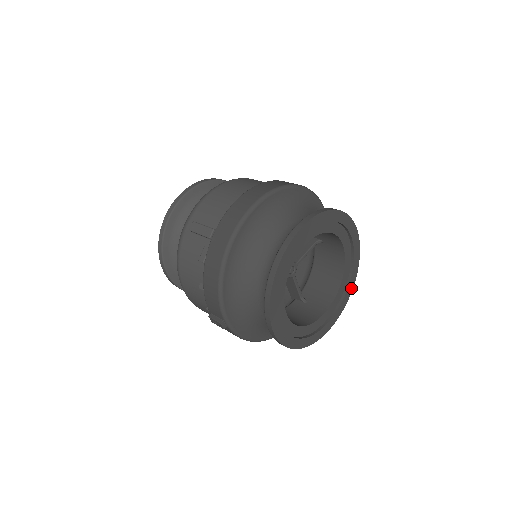
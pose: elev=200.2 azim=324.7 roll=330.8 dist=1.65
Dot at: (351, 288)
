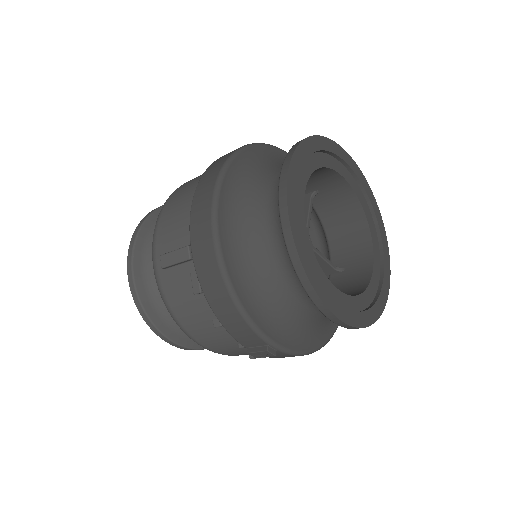
Dot at: (381, 223)
